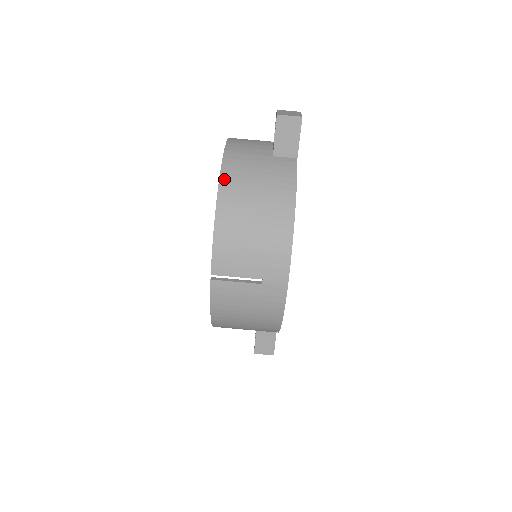
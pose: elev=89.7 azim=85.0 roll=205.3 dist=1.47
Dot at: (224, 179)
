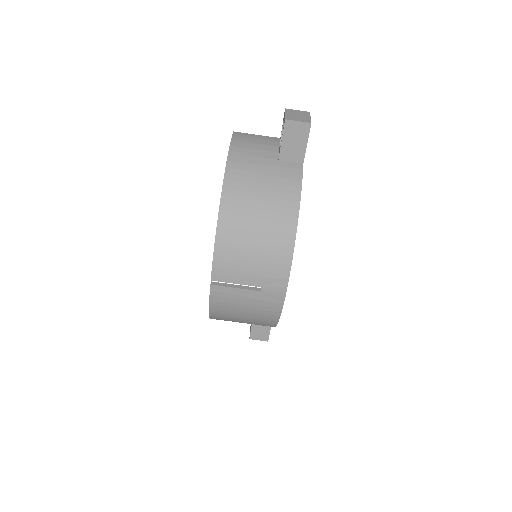
Dot at: (227, 185)
